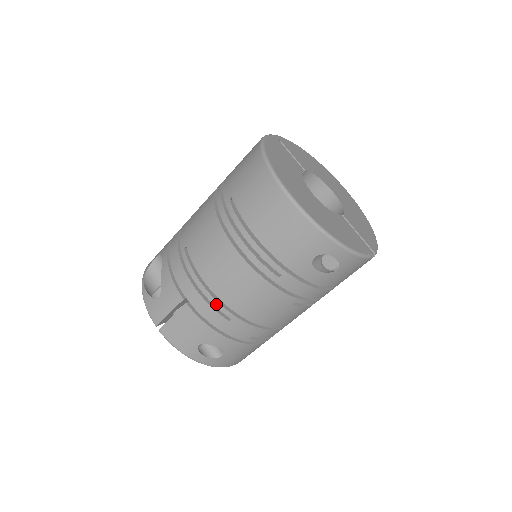
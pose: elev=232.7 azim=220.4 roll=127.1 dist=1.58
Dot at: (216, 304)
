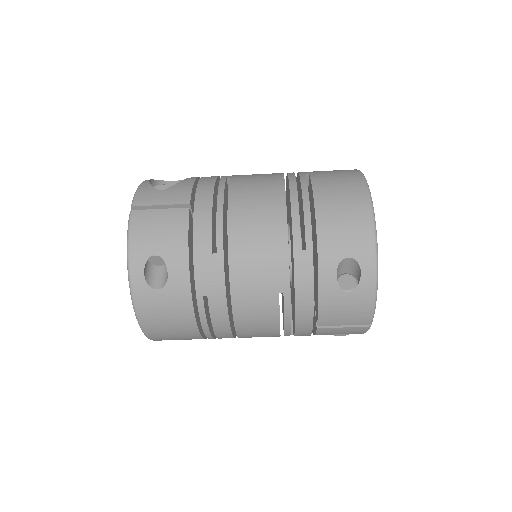
Dot at: (219, 228)
